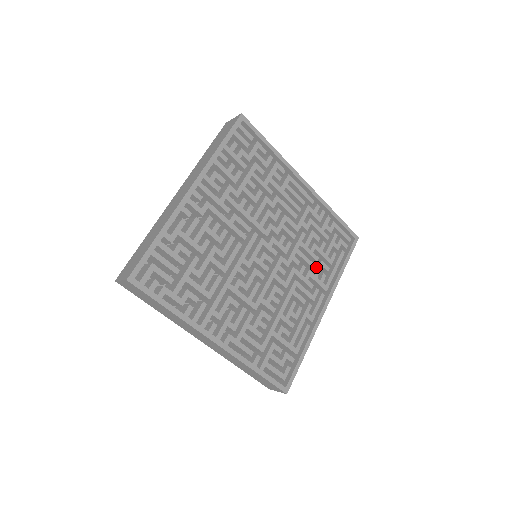
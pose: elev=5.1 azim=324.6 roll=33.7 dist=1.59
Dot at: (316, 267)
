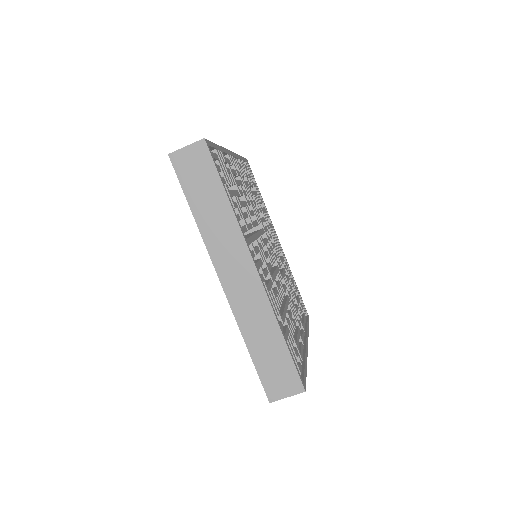
Dot at: occluded
